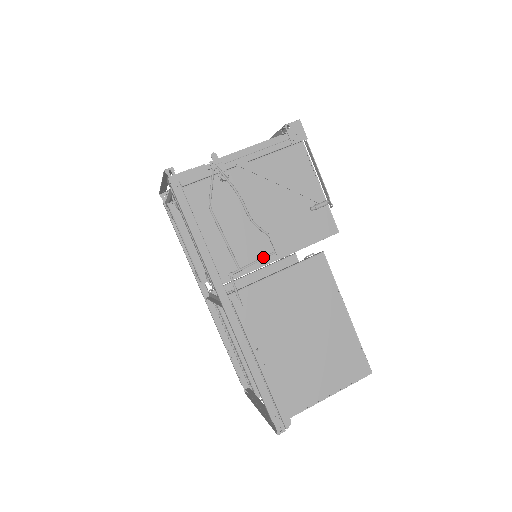
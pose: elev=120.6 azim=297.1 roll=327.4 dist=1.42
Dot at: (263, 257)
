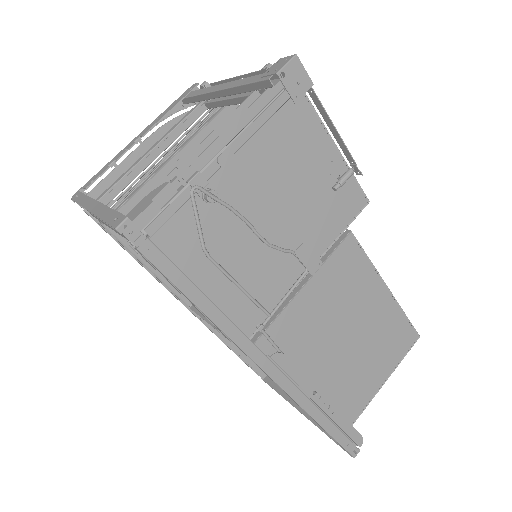
Dot at: (294, 285)
